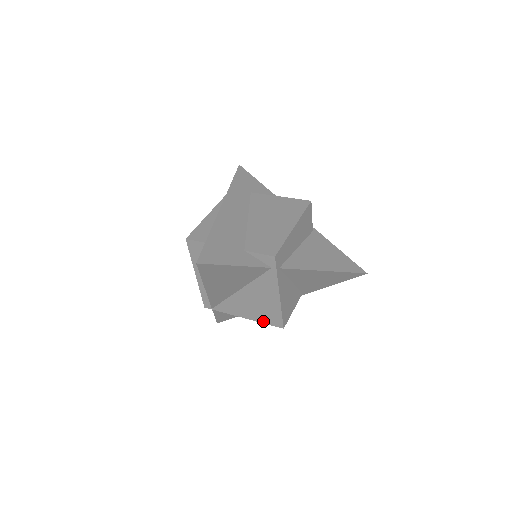
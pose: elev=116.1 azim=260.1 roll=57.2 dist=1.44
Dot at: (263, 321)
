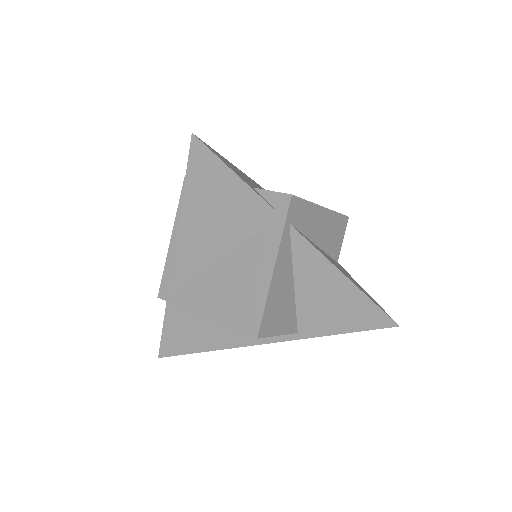
Dot at: (231, 323)
